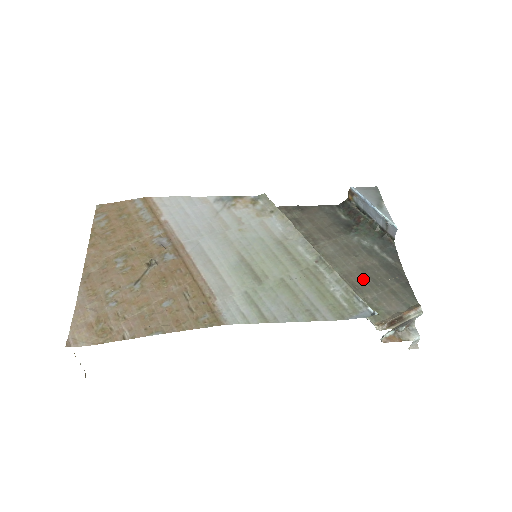
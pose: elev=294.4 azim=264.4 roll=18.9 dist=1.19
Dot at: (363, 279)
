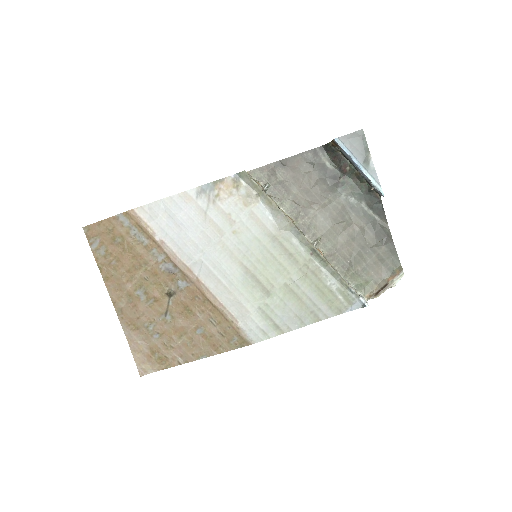
Dot at: (353, 249)
